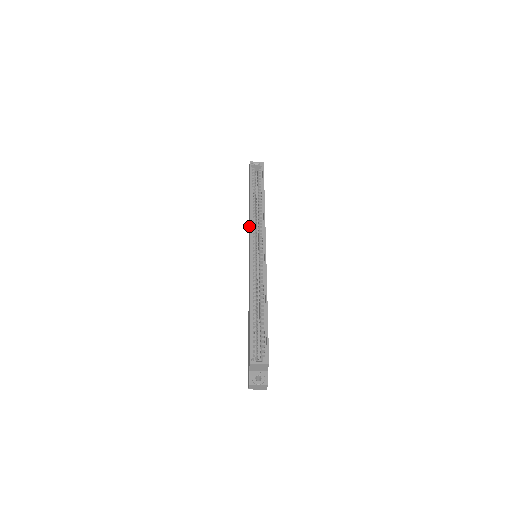
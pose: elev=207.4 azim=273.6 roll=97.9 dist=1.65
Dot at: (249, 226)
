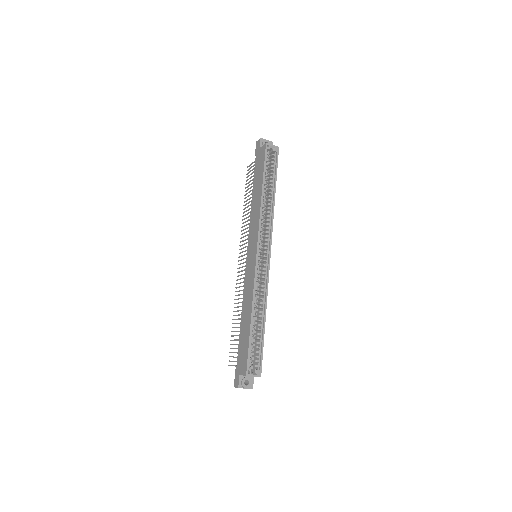
Dot at: (257, 225)
